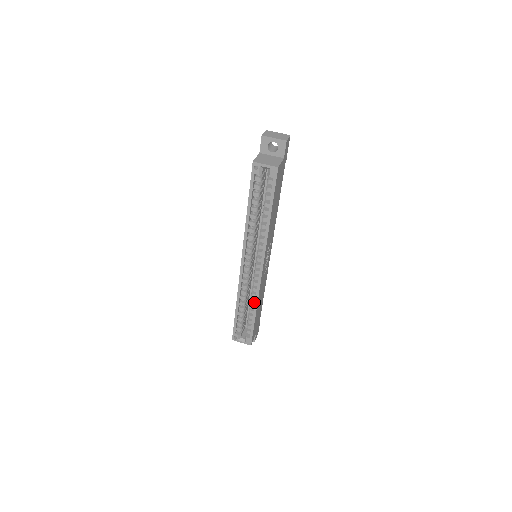
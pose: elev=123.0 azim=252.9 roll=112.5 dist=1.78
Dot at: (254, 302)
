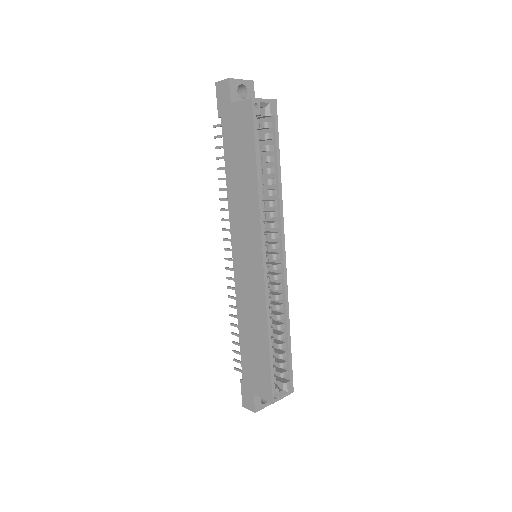
Dot at: (283, 317)
